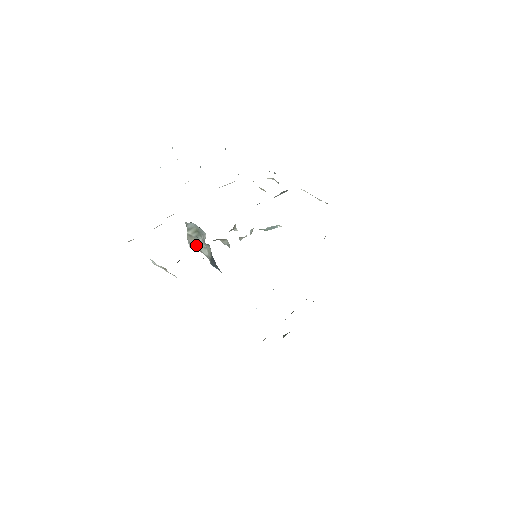
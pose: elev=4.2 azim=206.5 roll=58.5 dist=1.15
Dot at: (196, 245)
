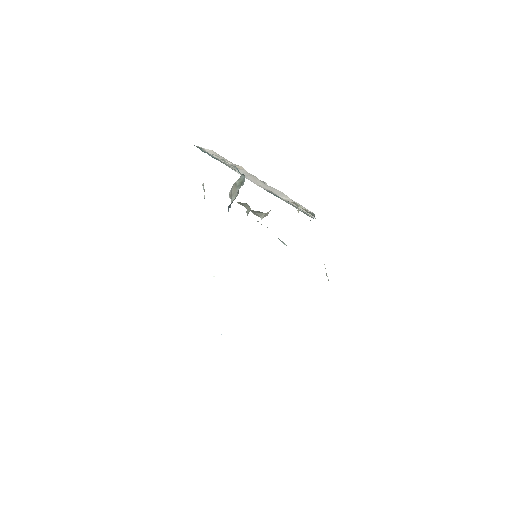
Dot at: (233, 192)
